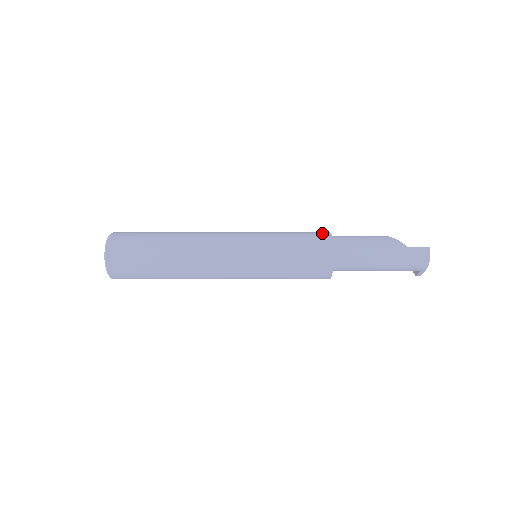
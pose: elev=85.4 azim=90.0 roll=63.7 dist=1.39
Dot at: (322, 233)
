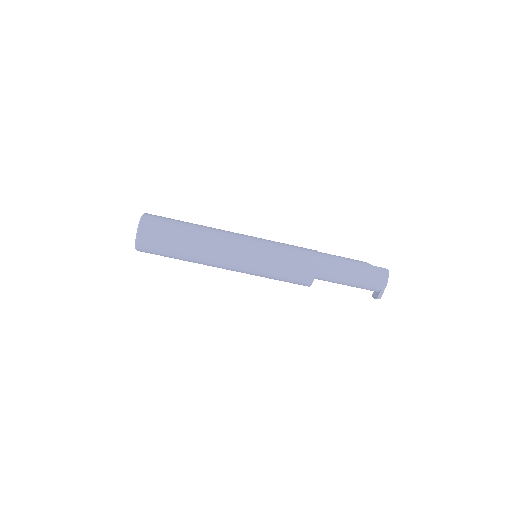
Dot at: occluded
